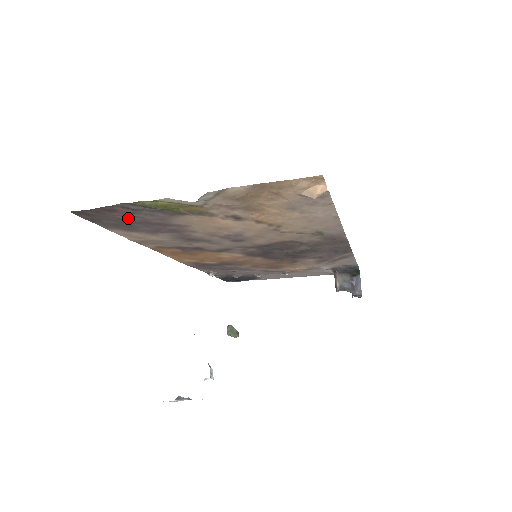
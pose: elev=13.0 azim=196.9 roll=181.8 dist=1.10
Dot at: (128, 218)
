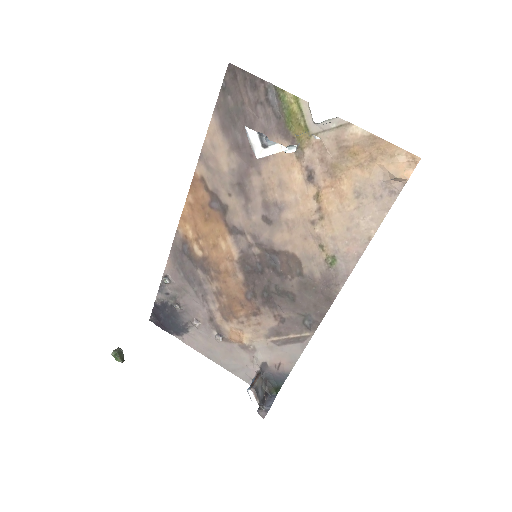
Dot at: (248, 108)
